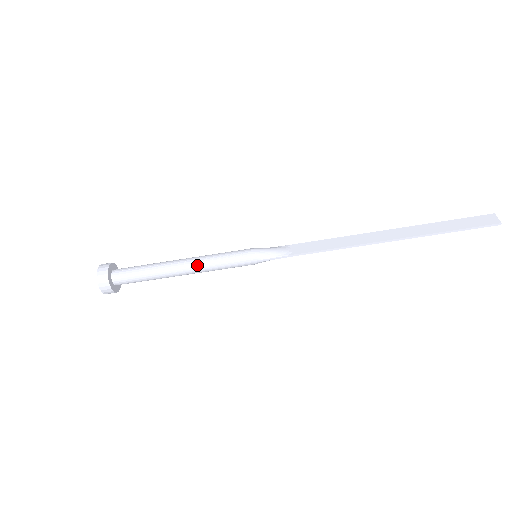
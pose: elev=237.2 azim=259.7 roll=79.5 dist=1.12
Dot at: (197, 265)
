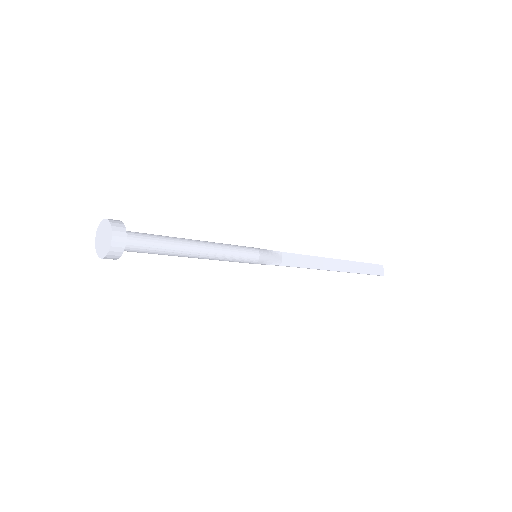
Dot at: (213, 256)
